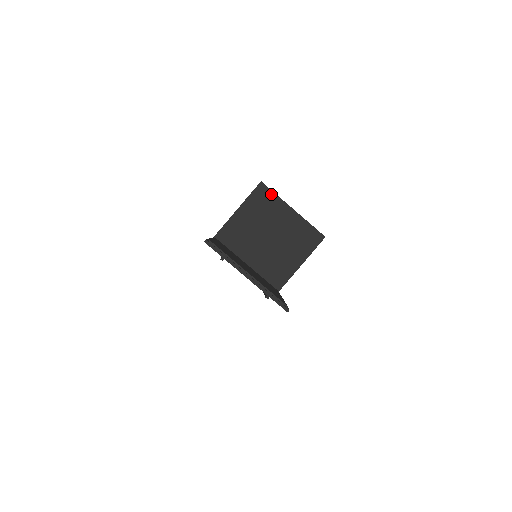
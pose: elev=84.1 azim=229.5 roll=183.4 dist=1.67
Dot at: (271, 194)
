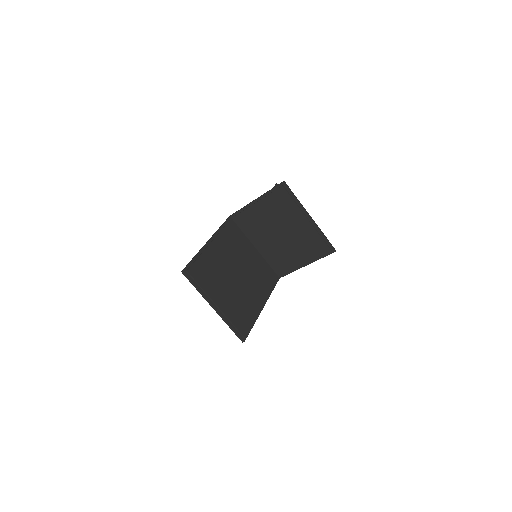
Dot at: (290, 197)
